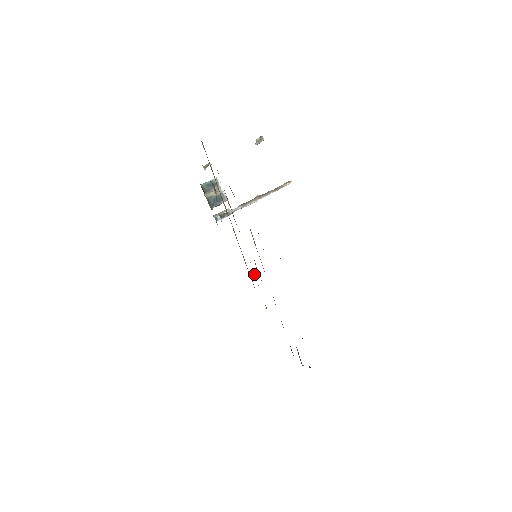
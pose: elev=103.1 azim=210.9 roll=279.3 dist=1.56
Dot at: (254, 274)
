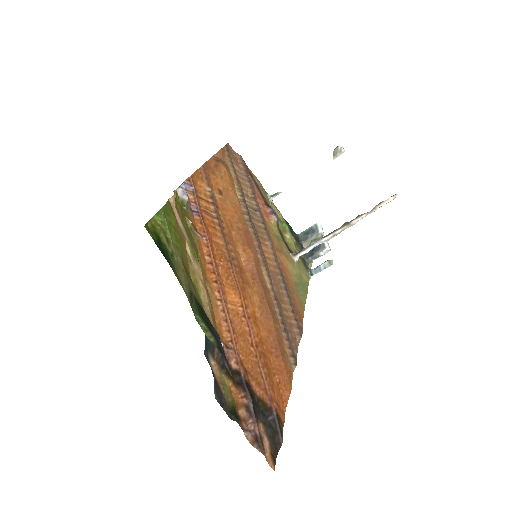
Dot at: (275, 299)
